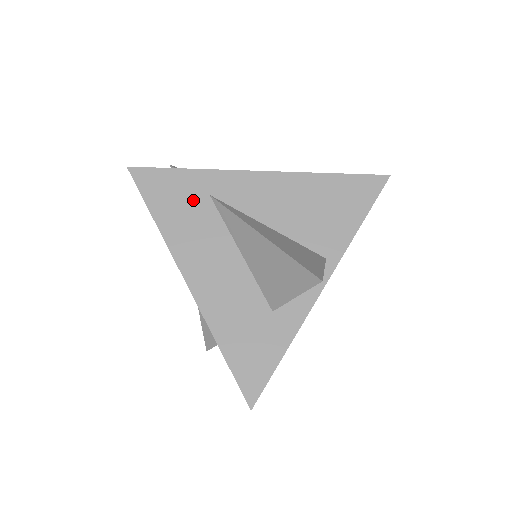
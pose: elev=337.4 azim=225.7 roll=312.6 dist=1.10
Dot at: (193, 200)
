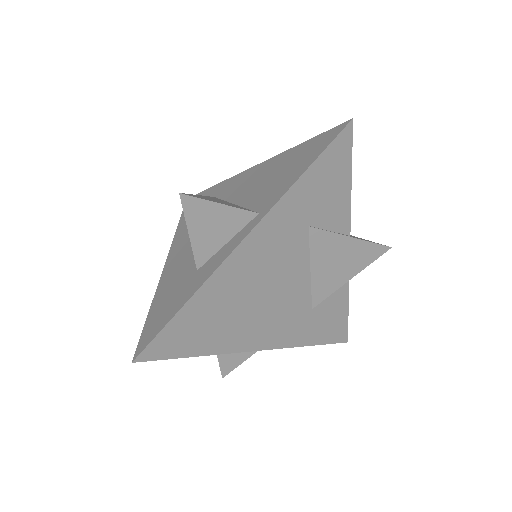
Dot at: occluded
